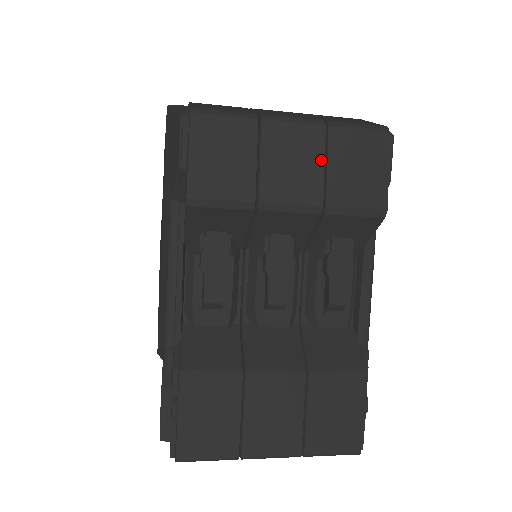
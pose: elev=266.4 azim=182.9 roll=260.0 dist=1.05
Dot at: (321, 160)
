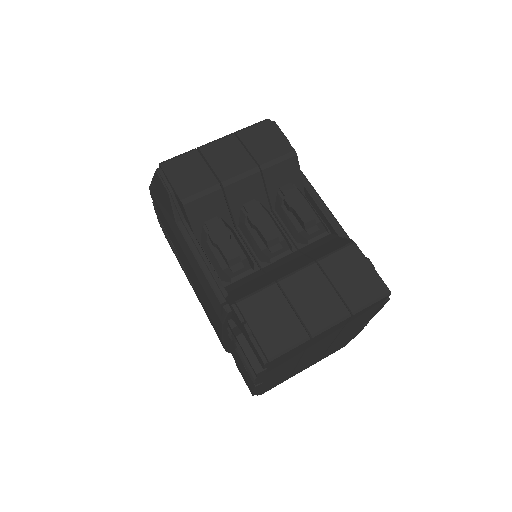
Dot at: (242, 148)
